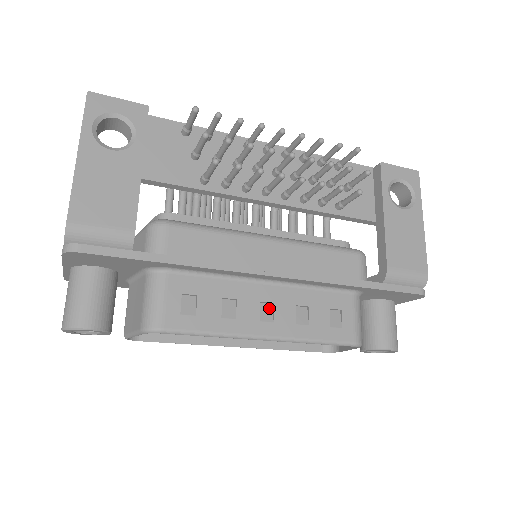
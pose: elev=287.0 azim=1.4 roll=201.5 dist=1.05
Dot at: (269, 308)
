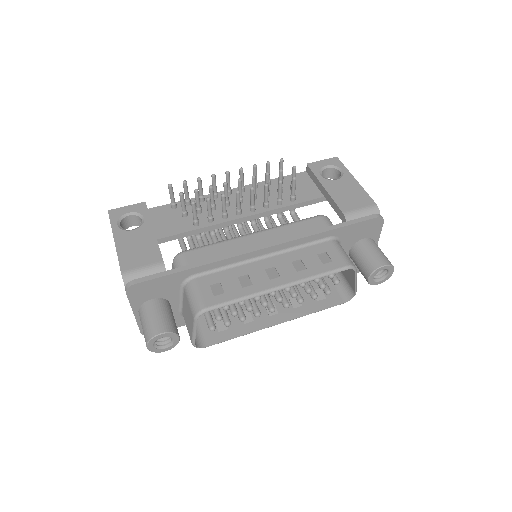
Dot at: (273, 271)
